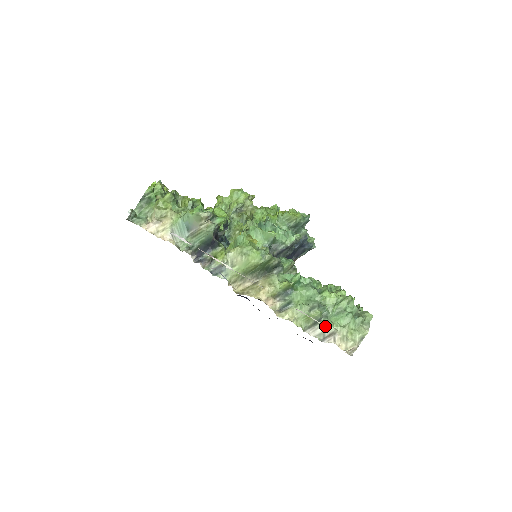
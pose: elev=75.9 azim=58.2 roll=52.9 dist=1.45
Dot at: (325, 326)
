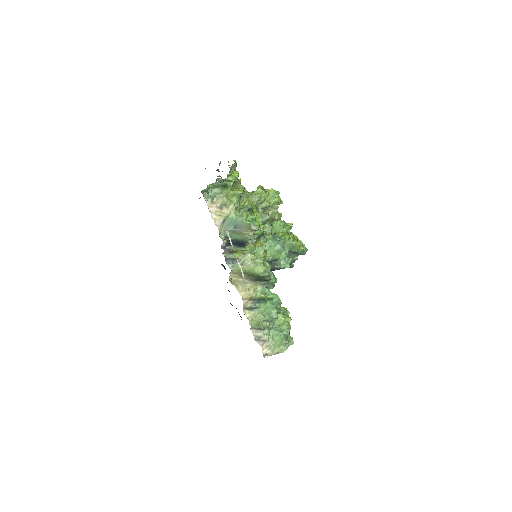
Dot at: occluded
